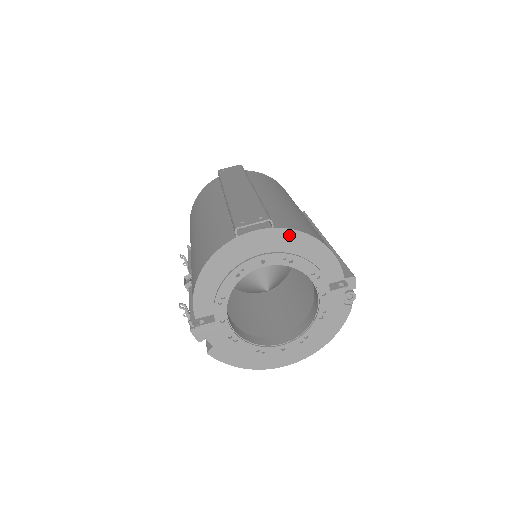
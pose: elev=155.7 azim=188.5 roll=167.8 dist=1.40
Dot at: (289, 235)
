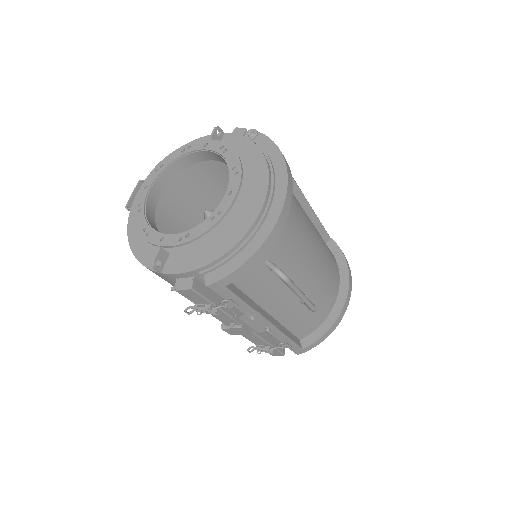
Dot at: occluded
